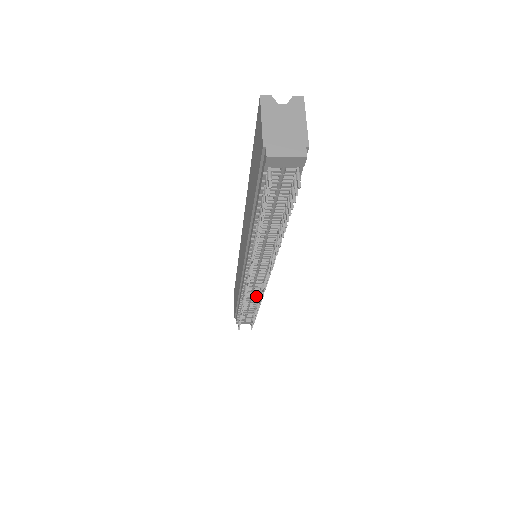
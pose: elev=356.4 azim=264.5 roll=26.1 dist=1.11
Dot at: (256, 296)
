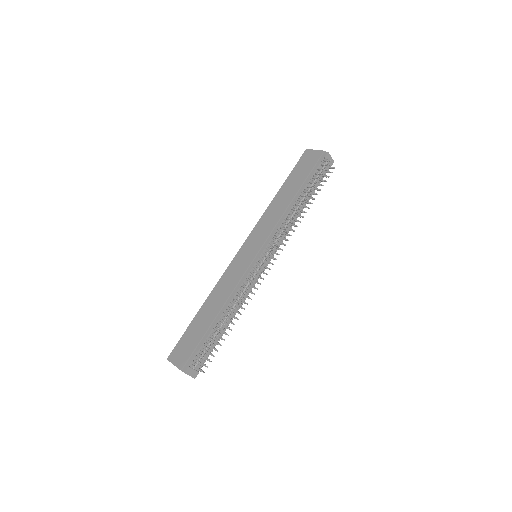
Dot at: (240, 302)
